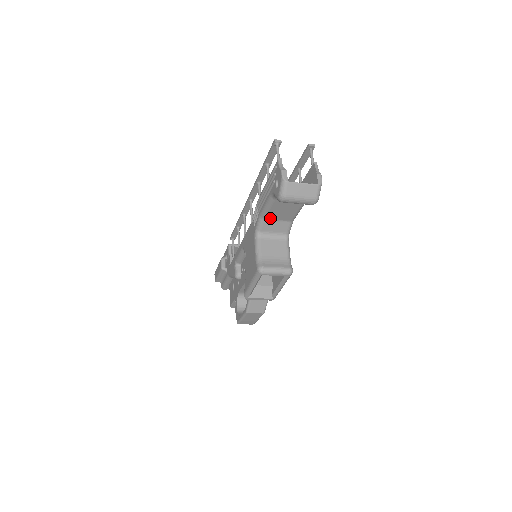
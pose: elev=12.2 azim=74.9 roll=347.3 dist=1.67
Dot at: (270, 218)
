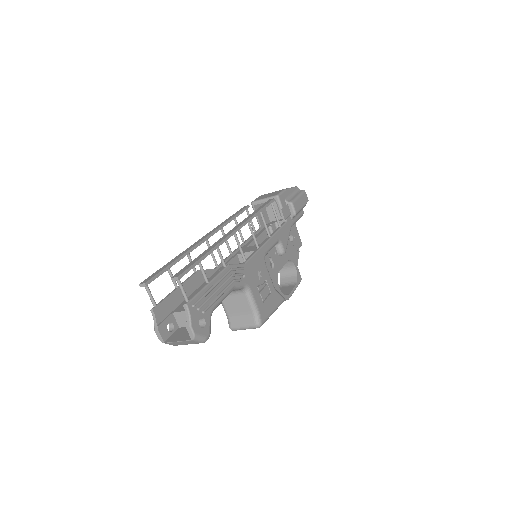
Dot at: occluded
